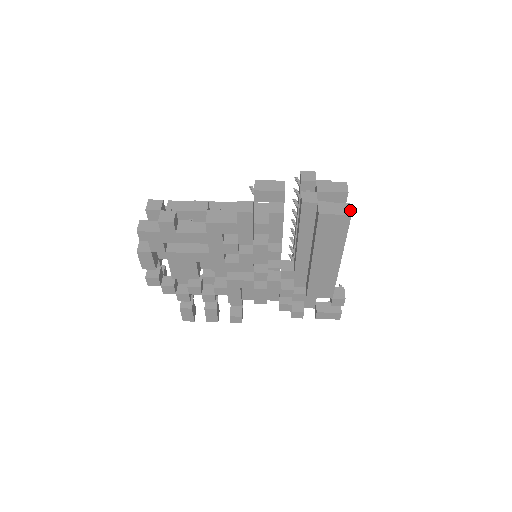
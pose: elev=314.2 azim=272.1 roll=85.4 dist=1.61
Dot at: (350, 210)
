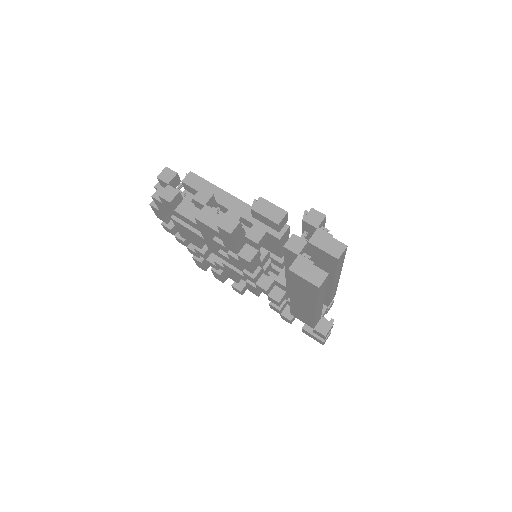
Dot at: (322, 281)
